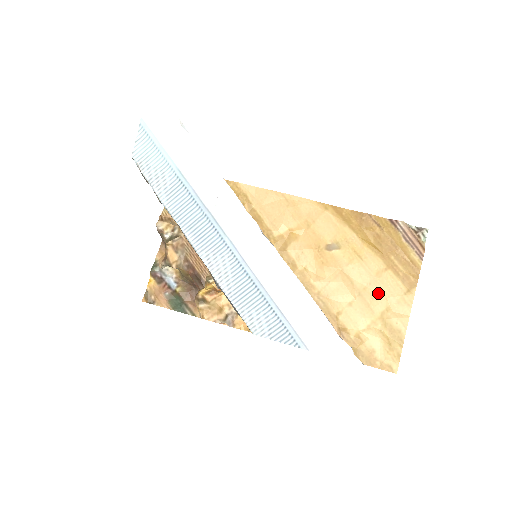
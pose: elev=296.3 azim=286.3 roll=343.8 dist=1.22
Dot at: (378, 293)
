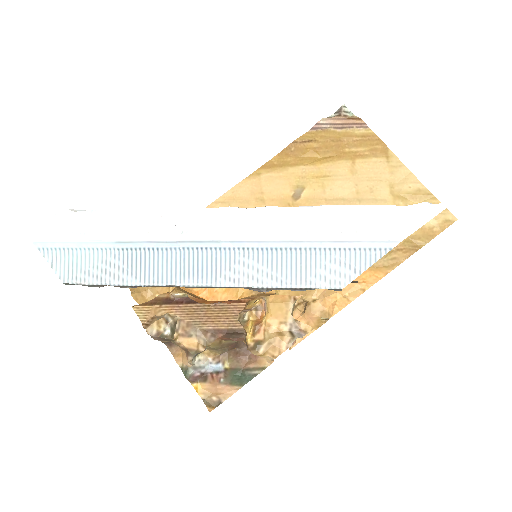
Dot at: (370, 184)
